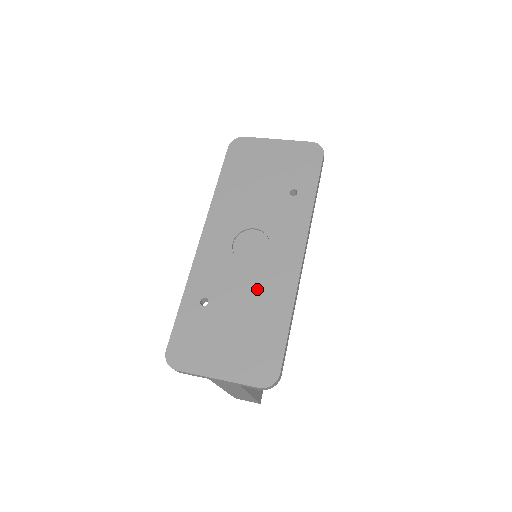
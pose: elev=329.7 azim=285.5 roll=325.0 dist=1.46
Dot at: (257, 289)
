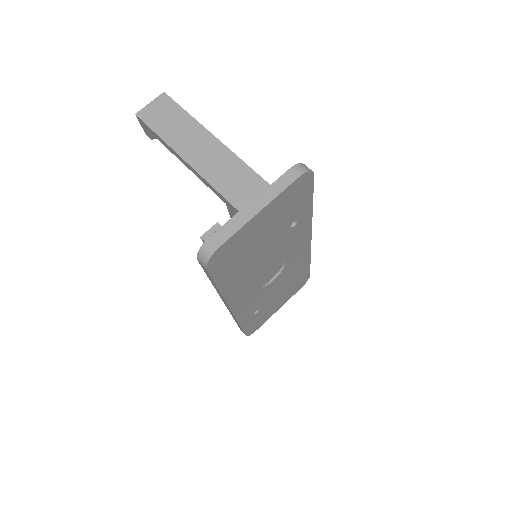
Dot at: occluded
